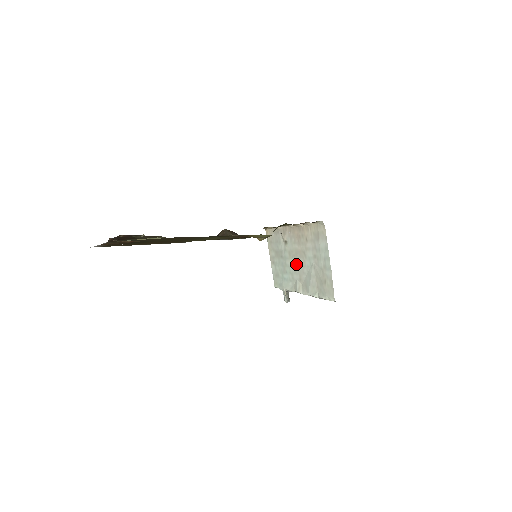
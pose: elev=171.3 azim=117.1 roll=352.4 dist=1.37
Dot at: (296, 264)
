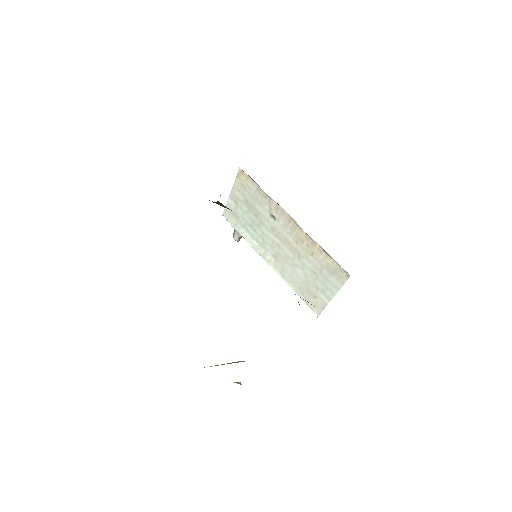
Dot at: (278, 245)
